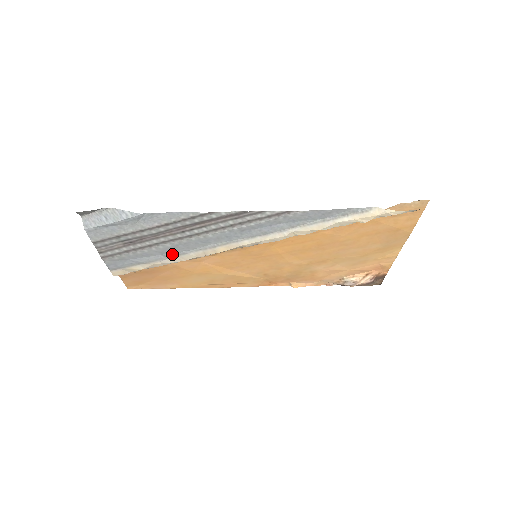
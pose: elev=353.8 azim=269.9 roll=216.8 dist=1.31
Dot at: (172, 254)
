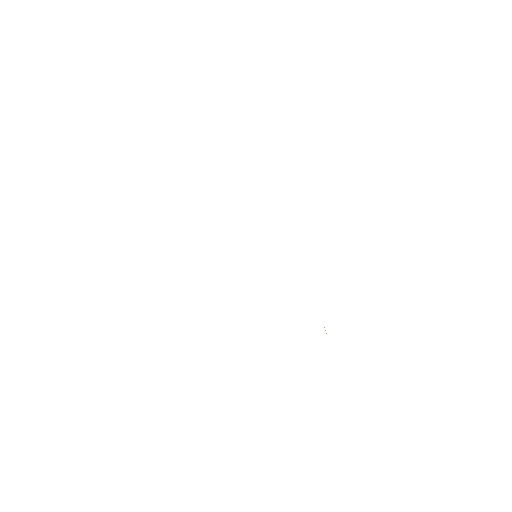
Dot at: occluded
